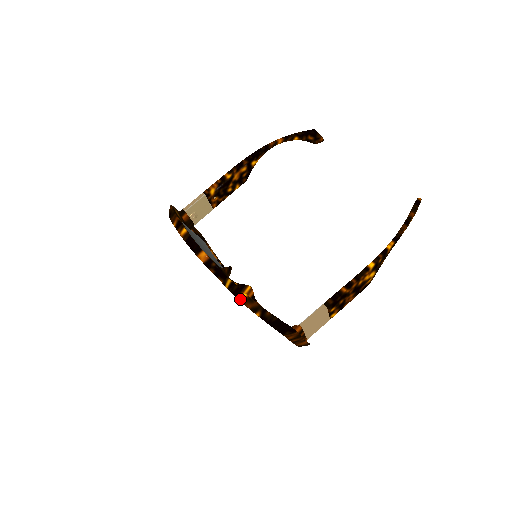
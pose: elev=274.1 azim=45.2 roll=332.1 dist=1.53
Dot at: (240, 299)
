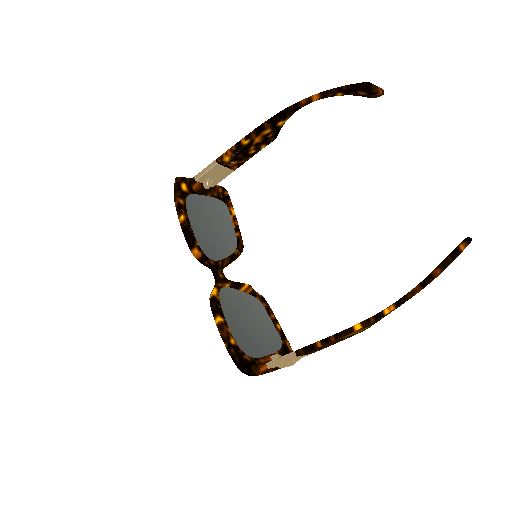
Dot at: (215, 320)
